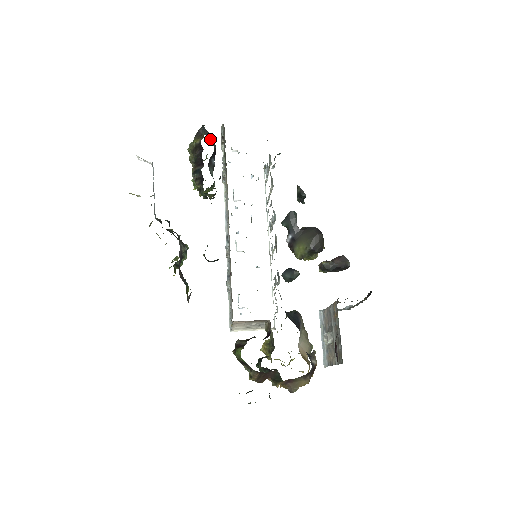
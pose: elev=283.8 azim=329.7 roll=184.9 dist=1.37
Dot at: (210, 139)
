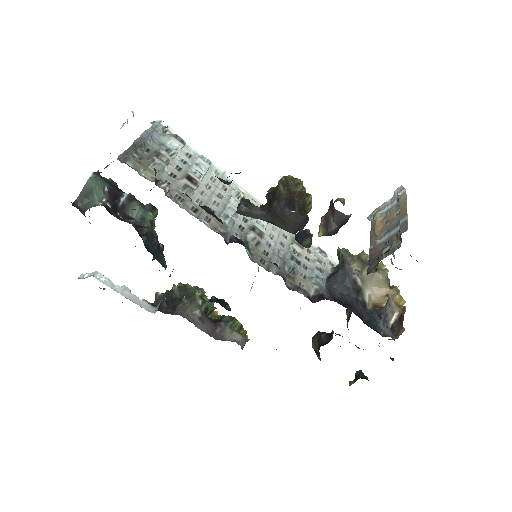
Dot at: (93, 197)
